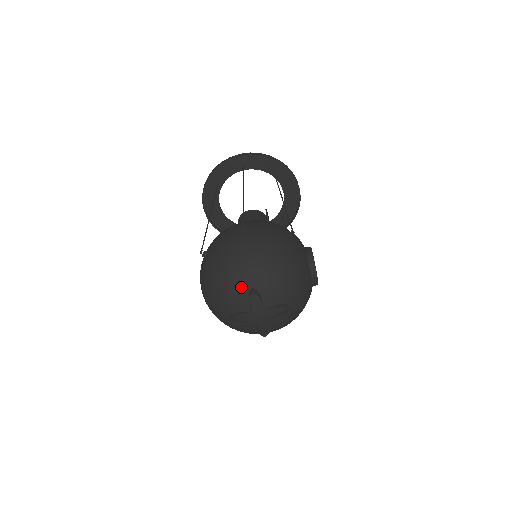
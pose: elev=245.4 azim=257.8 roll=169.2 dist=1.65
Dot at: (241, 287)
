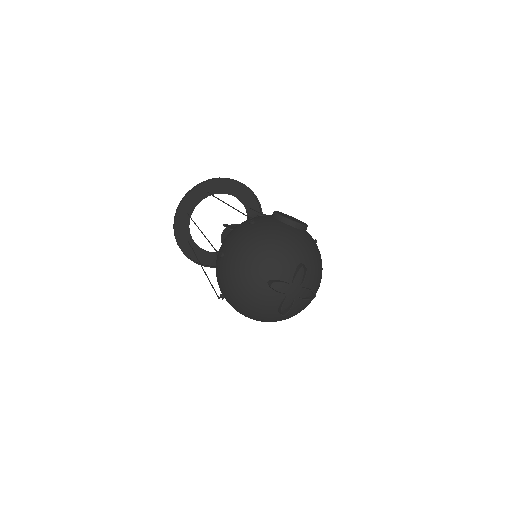
Dot at: (261, 290)
